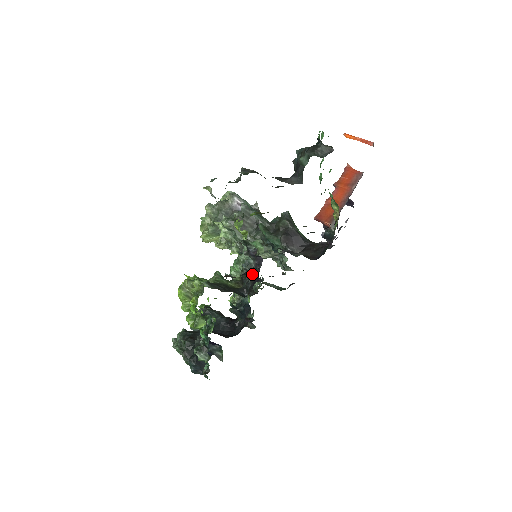
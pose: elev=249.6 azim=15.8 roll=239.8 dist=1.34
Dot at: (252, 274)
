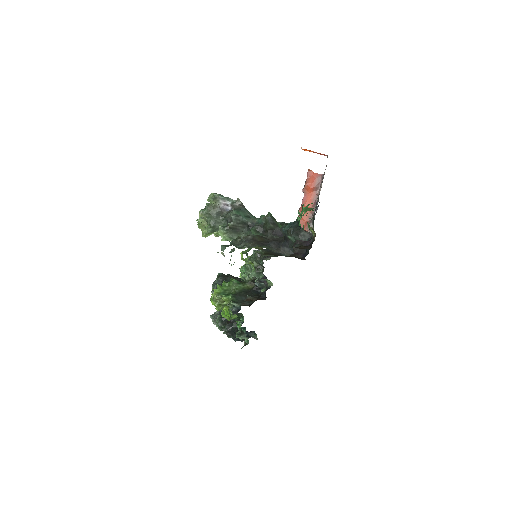
Dot at: occluded
